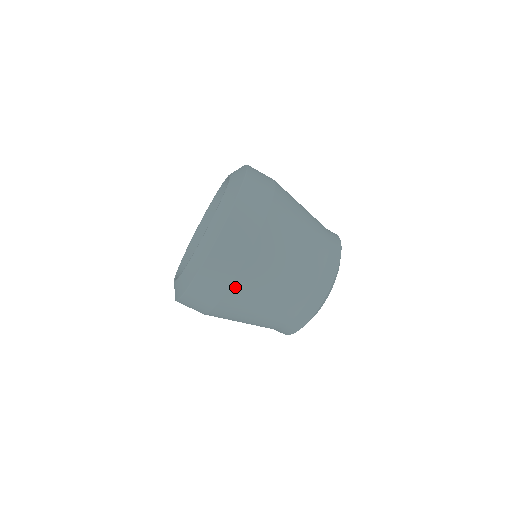
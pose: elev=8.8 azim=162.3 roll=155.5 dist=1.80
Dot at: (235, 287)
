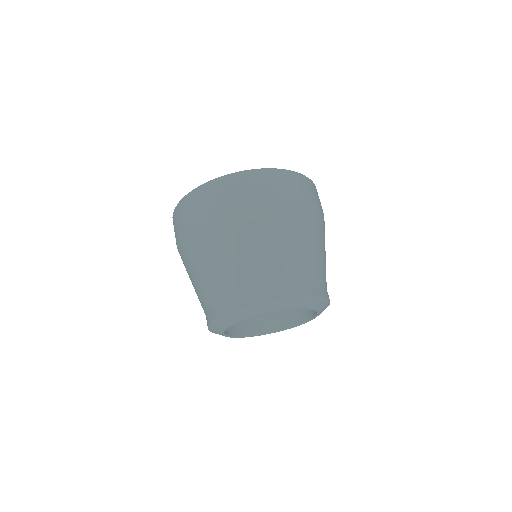
Dot at: (267, 203)
